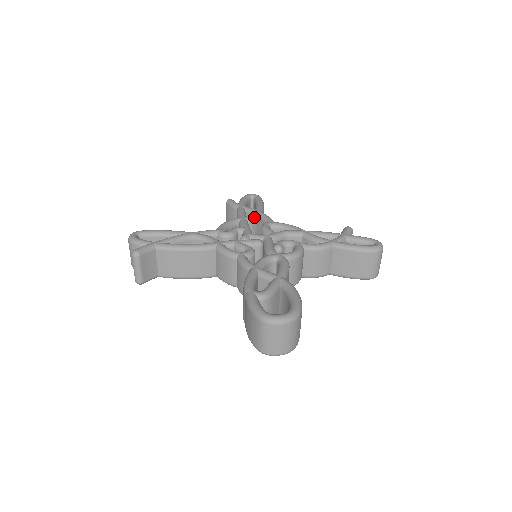
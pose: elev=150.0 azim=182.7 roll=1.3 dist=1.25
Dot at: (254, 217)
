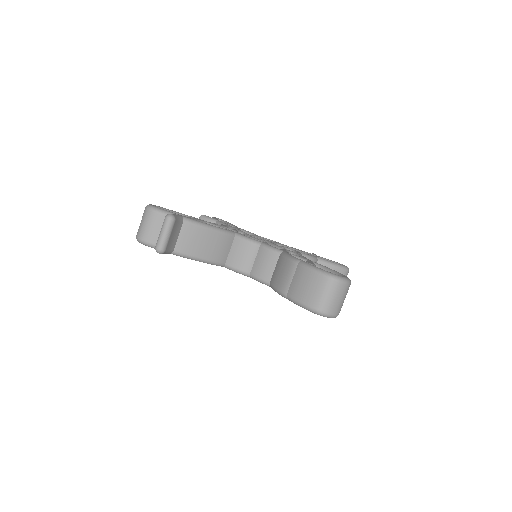
Dot at: (239, 229)
